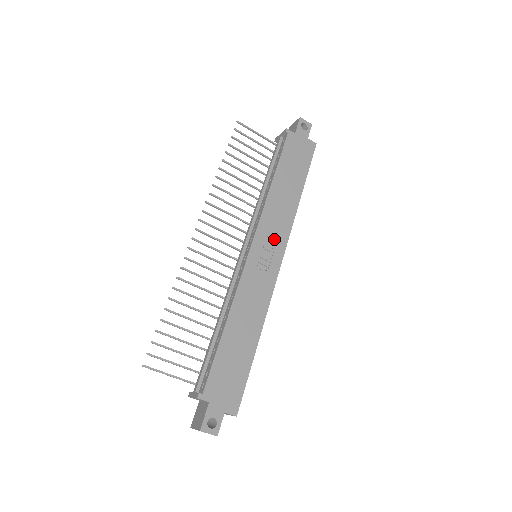
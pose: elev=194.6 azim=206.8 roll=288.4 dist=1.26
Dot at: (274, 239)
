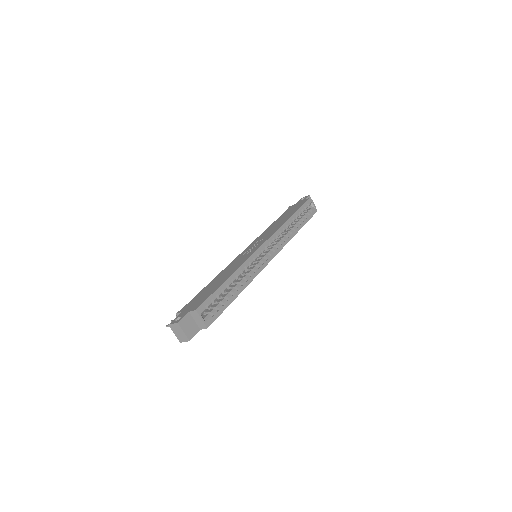
Dot at: (262, 239)
